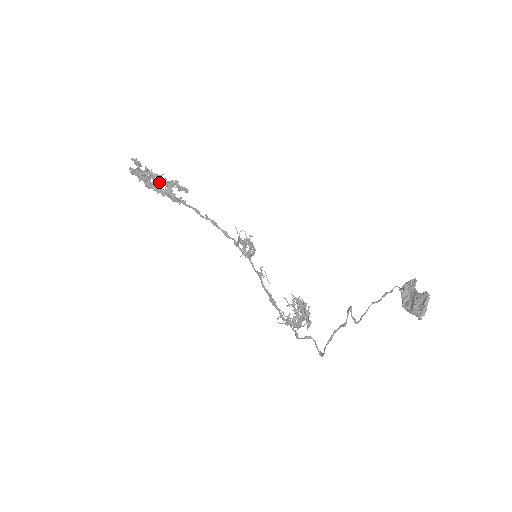
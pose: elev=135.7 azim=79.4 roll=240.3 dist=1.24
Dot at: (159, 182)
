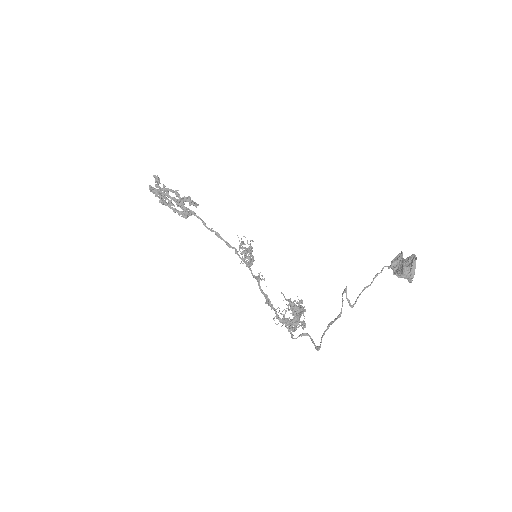
Dot at: occluded
